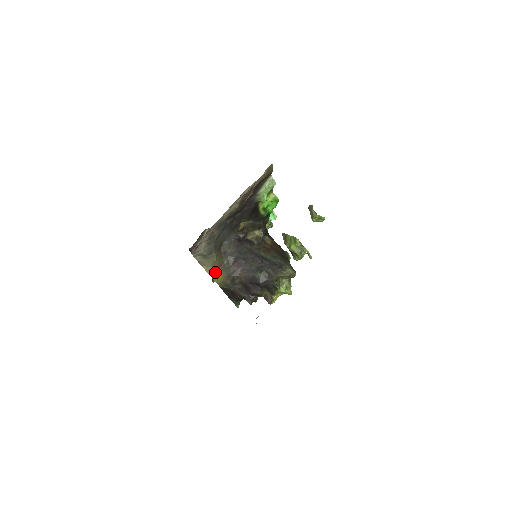
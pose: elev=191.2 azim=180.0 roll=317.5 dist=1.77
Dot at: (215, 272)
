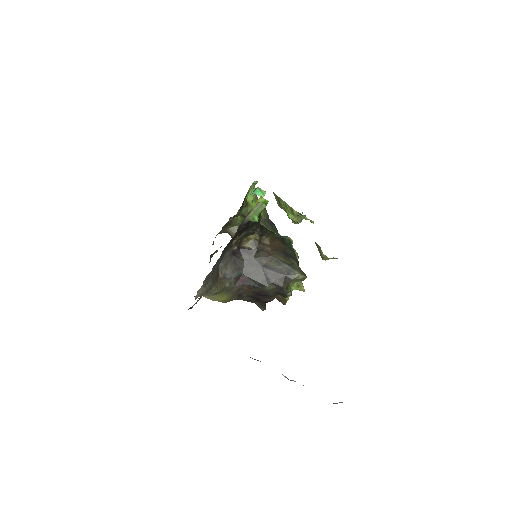
Dot at: (219, 297)
